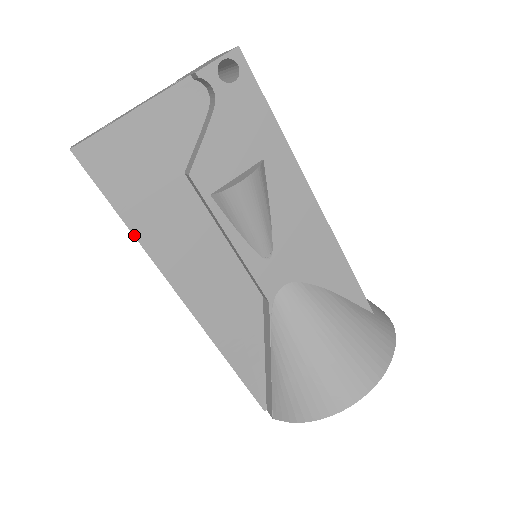
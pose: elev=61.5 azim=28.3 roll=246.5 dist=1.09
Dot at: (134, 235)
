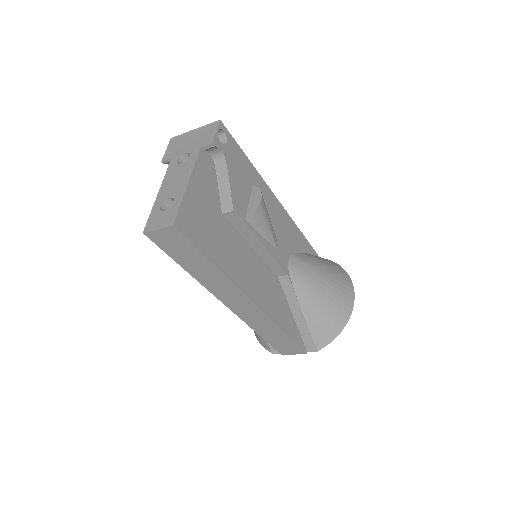
Dot at: (219, 269)
